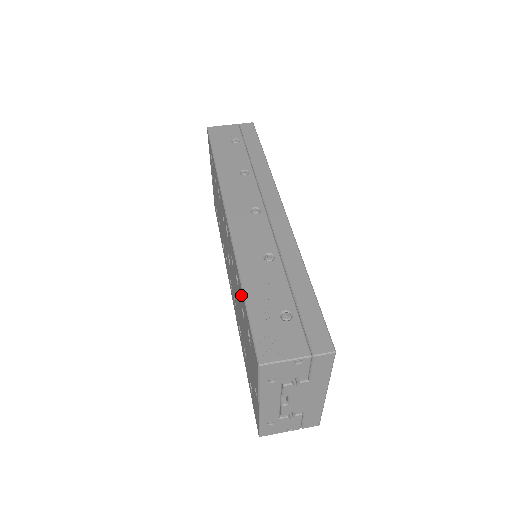
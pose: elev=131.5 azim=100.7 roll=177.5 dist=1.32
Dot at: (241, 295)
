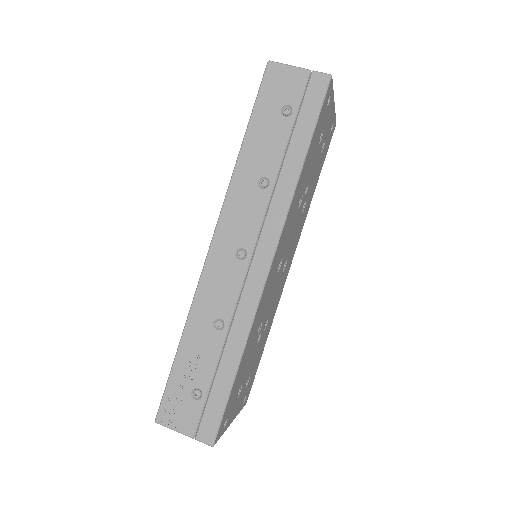
Dot at: occluded
